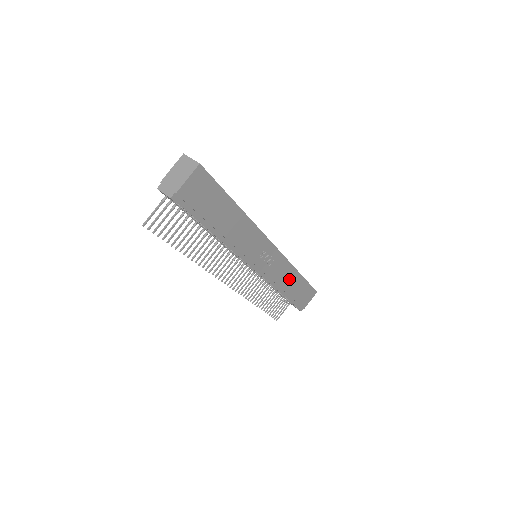
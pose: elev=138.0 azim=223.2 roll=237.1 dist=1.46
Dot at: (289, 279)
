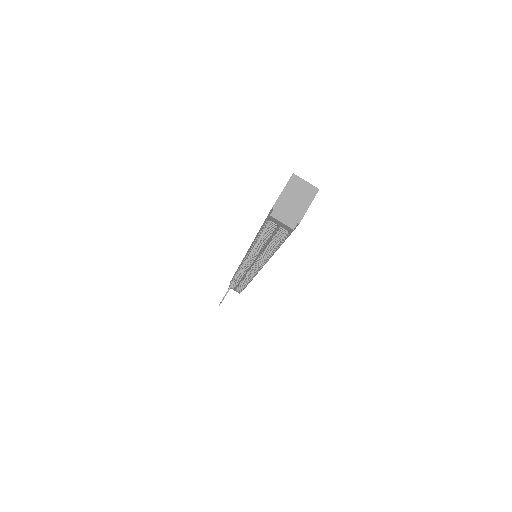
Dot at: occluded
